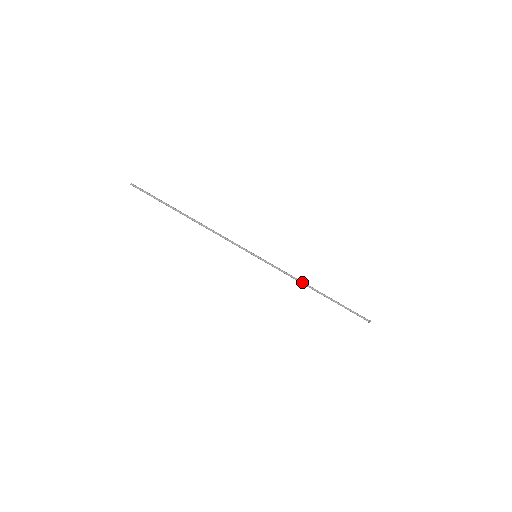
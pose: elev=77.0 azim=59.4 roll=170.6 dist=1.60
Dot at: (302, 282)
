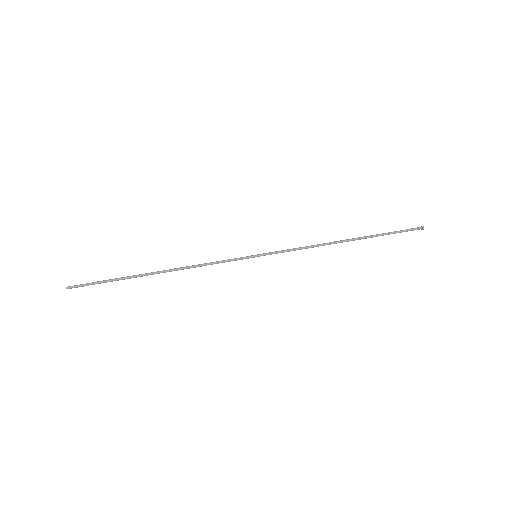
Dot at: (324, 244)
